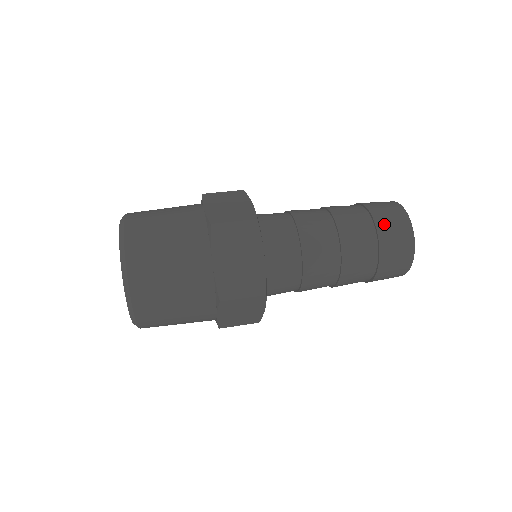
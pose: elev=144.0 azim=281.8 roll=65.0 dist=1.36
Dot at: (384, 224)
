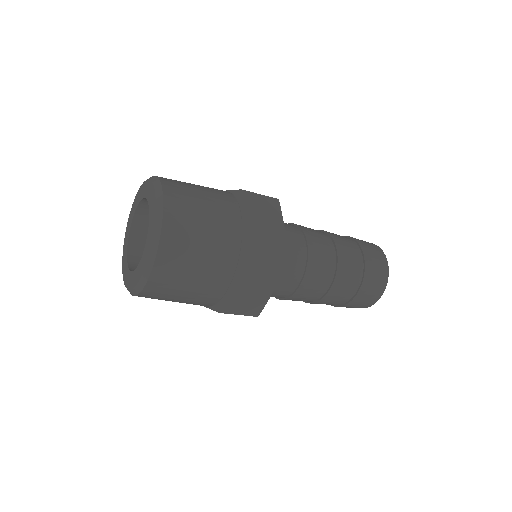
Dot at: occluded
